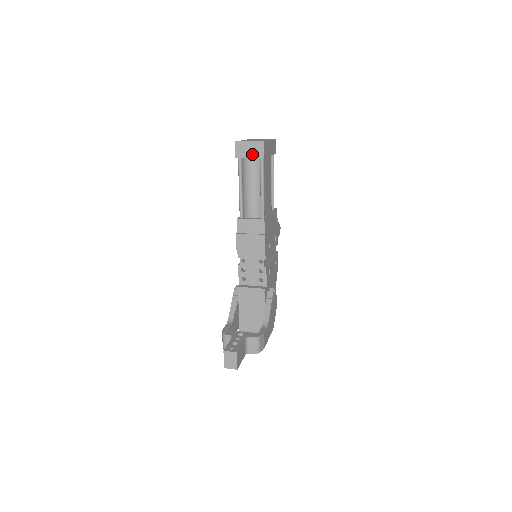
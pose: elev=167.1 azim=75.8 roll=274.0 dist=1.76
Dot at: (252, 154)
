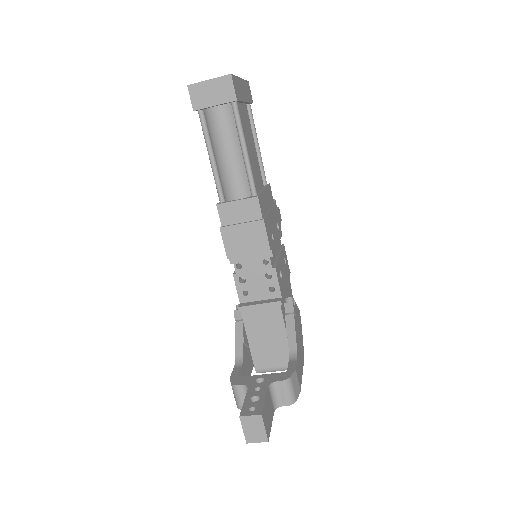
Dot at: (218, 99)
